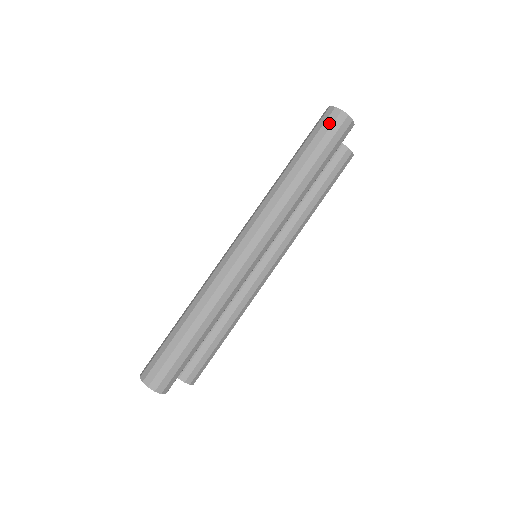
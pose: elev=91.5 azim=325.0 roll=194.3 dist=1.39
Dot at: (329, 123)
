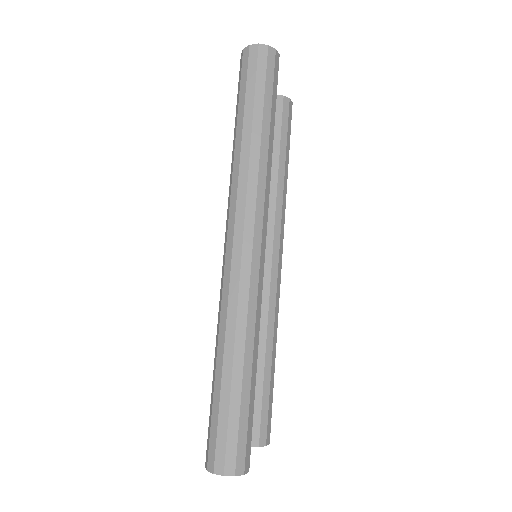
Dot at: (253, 64)
